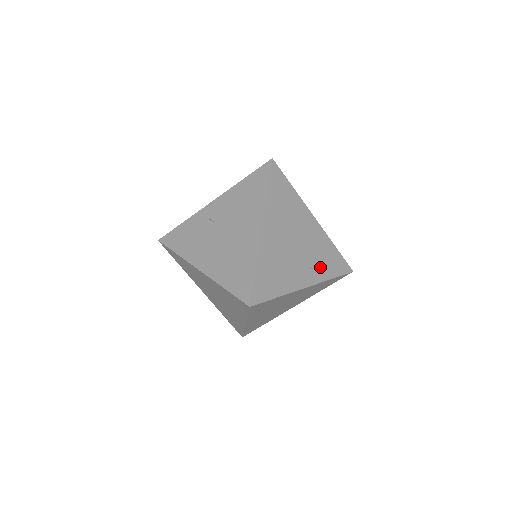
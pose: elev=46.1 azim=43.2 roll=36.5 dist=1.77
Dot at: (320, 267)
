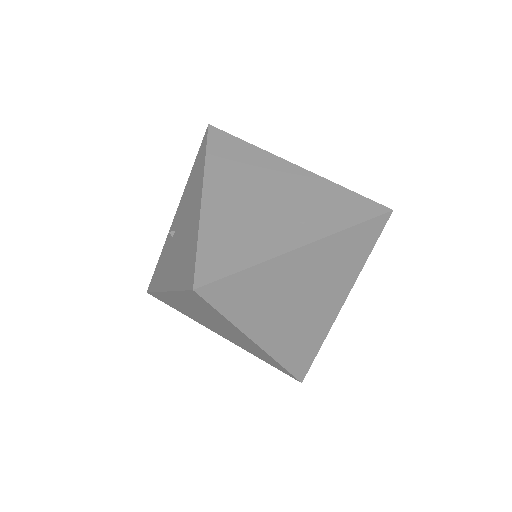
Dot at: (323, 217)
